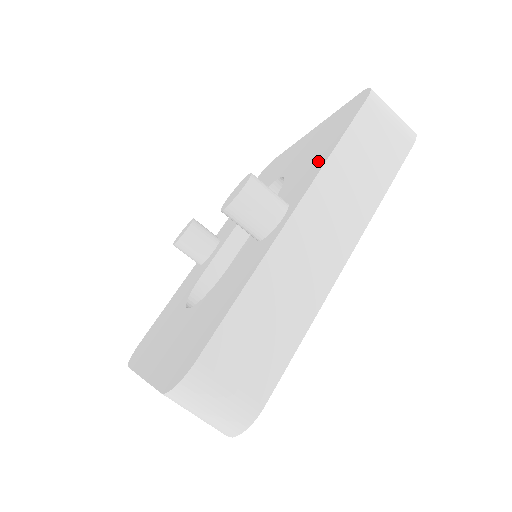
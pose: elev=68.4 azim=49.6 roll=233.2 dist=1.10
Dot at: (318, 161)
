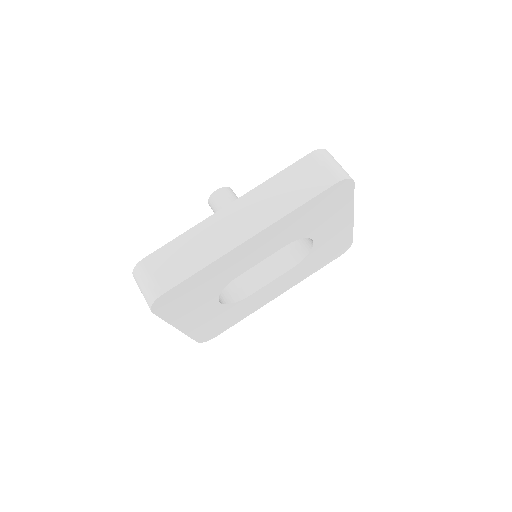
Dot at: occluded
